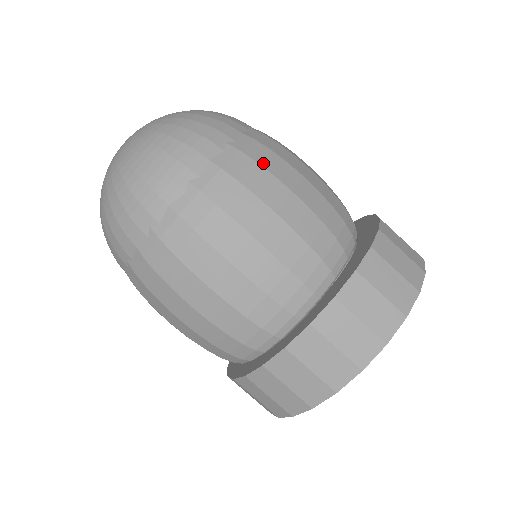
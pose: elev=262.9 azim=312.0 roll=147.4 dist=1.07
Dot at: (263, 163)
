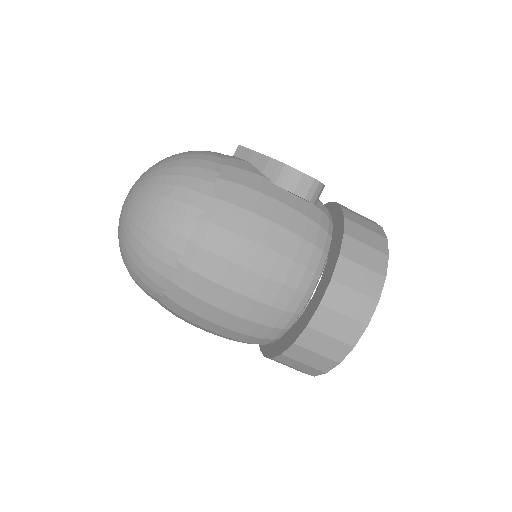
Dot at: (208, 275)
